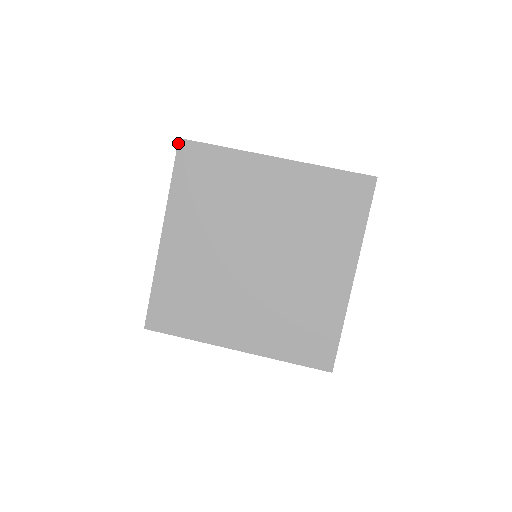
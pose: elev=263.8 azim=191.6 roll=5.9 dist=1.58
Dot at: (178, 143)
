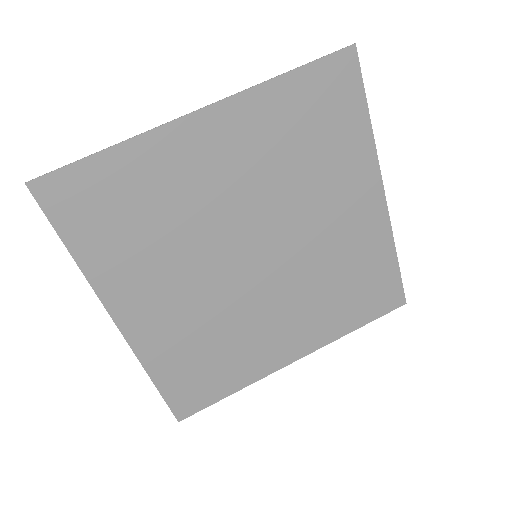
Dot at: (348, 47)
